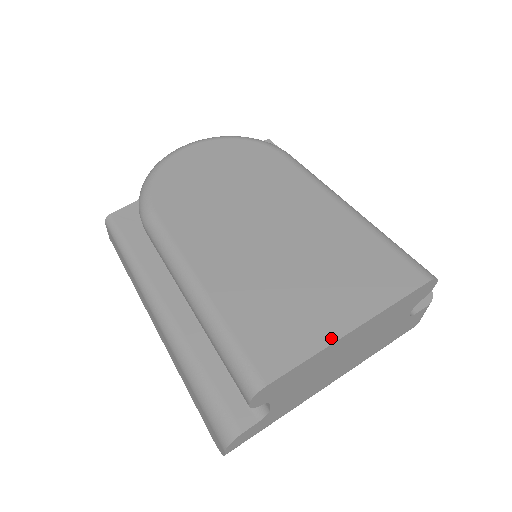
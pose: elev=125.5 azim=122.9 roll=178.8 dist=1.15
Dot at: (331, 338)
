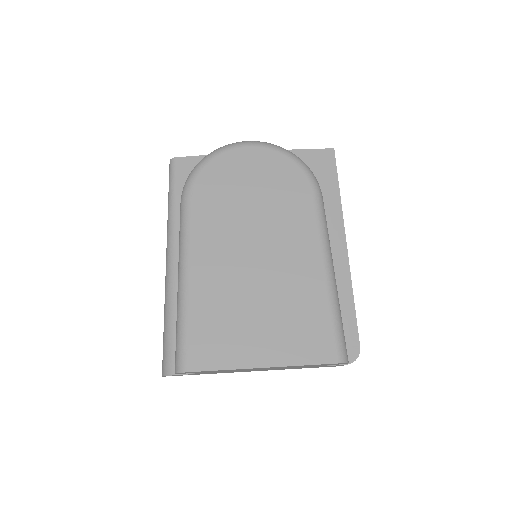
Dot at: (245, 365)
